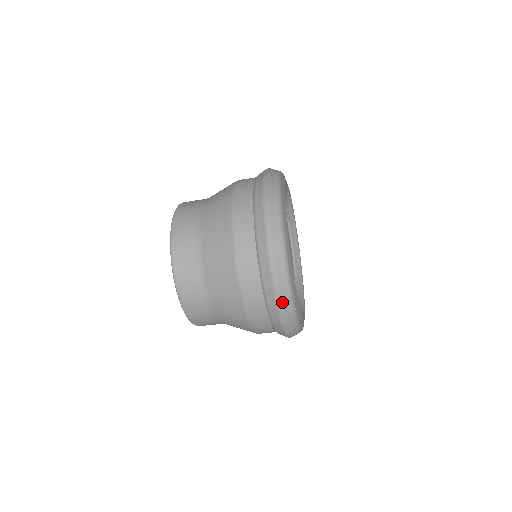
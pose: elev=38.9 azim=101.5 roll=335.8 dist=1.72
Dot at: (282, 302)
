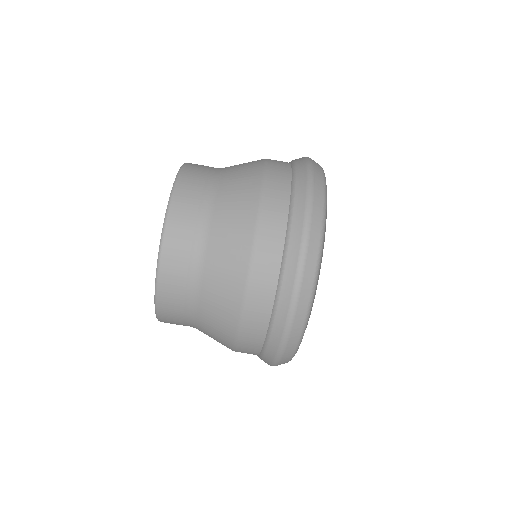
Dot at: (313, 162)
